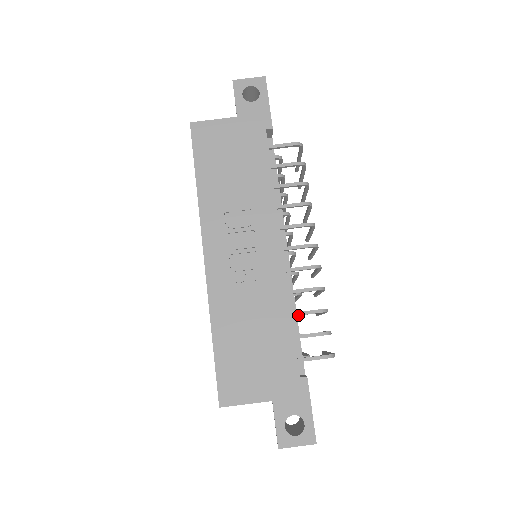
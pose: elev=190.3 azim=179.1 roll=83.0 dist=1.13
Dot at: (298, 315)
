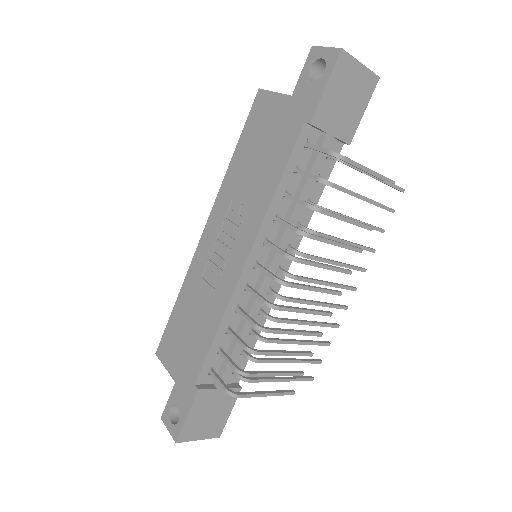
Dot at: (231, 335)
